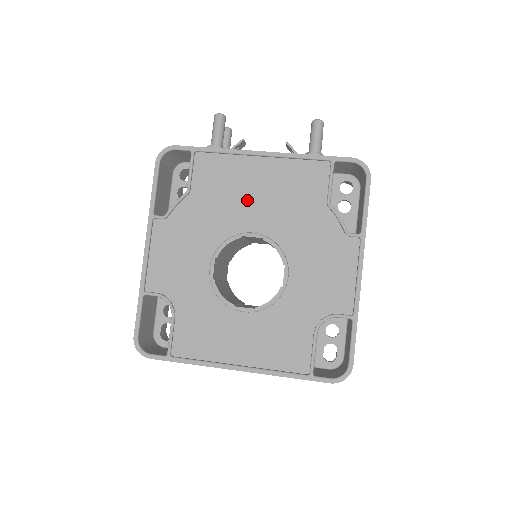
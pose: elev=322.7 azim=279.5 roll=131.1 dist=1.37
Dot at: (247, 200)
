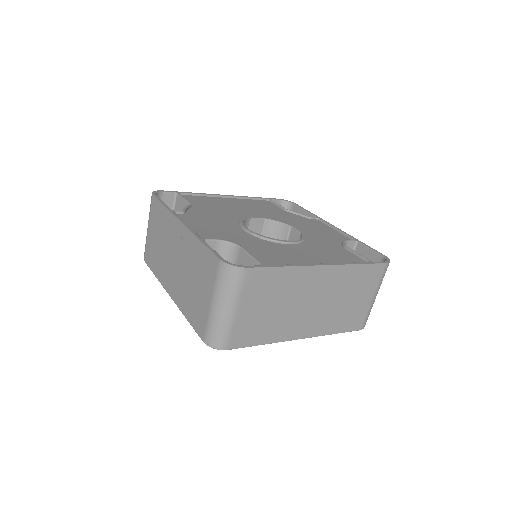
Dot at: (236, 209)
